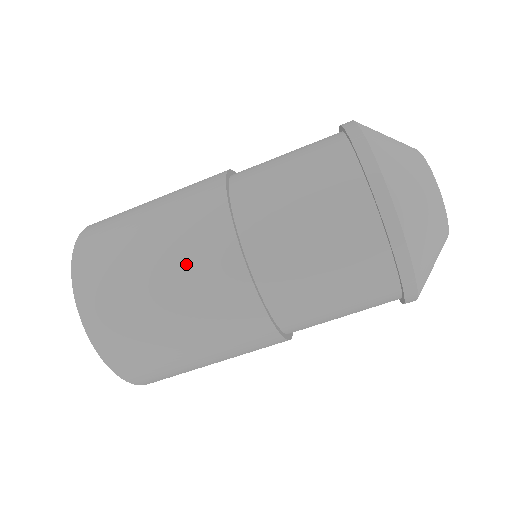
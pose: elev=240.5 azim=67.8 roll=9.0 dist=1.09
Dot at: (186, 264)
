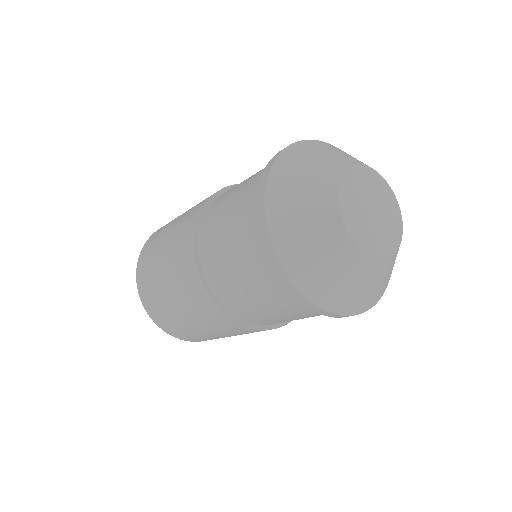
Dot at: (221, 331)
